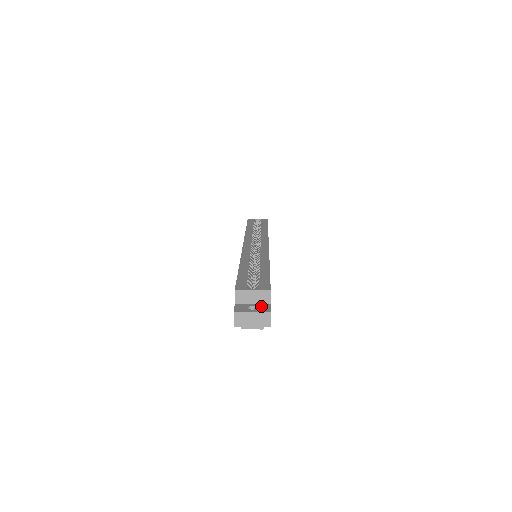
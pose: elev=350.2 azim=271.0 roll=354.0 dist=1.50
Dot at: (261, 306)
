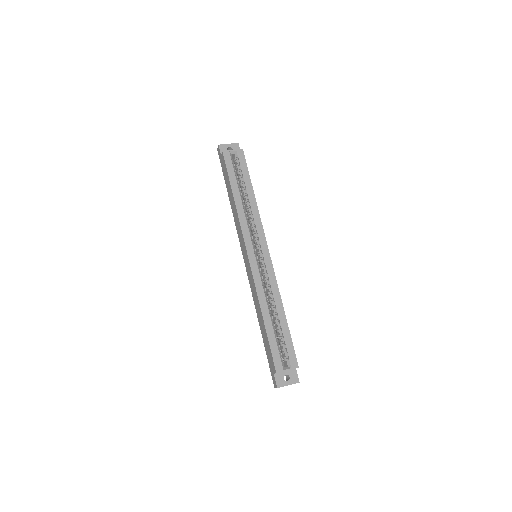
Dot at: (291, 374)
